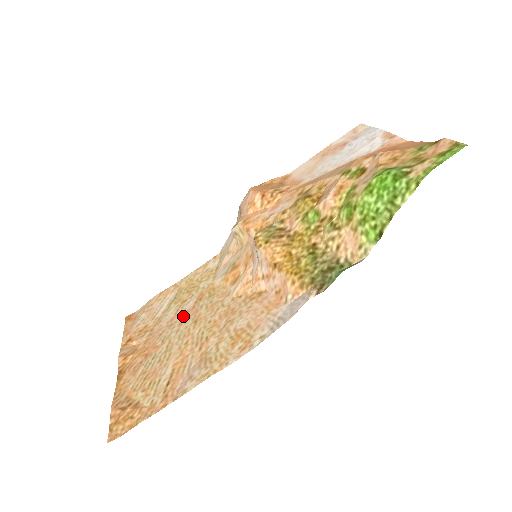
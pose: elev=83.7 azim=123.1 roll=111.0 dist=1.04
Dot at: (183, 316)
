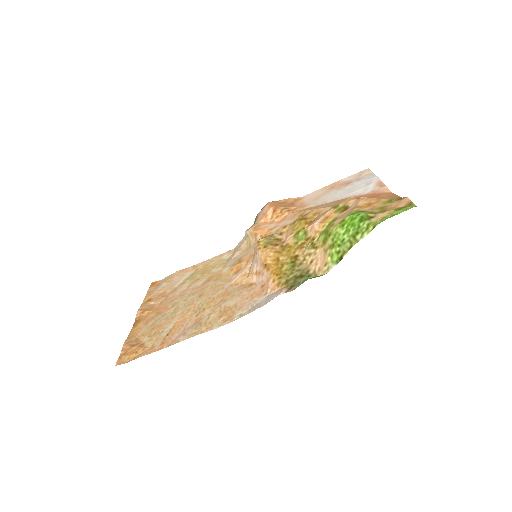
Dot at: (193, 290)
